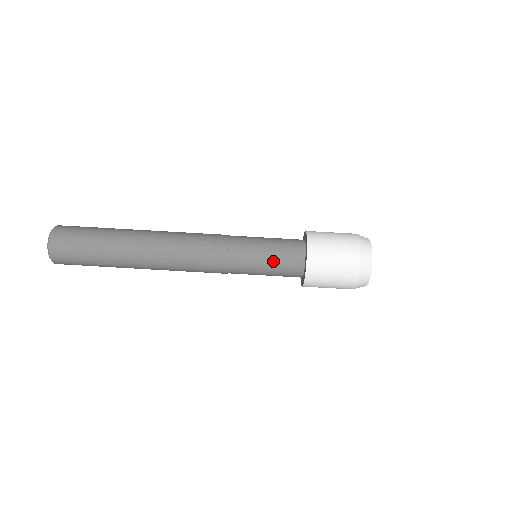
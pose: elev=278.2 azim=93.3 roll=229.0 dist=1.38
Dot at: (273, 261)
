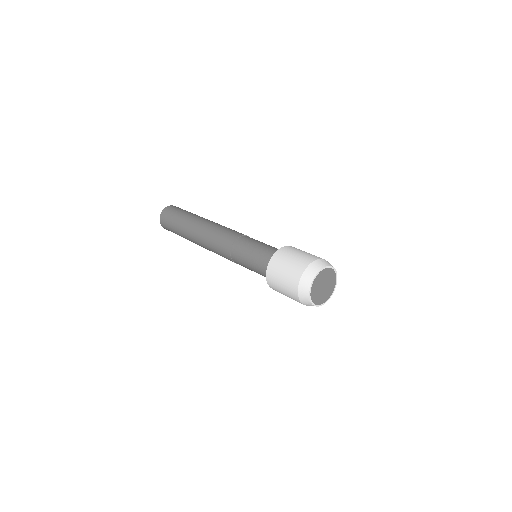
Dot at: (269, 246)
